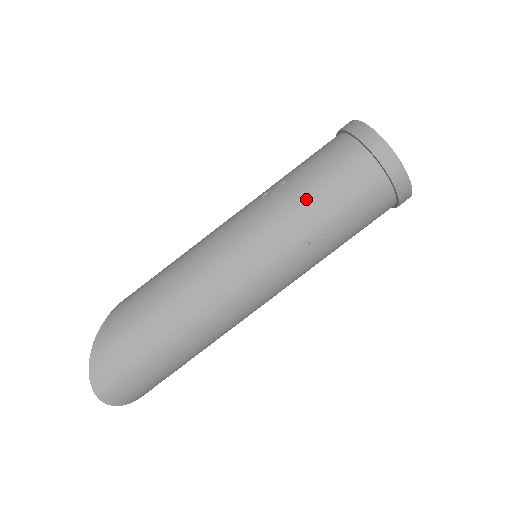
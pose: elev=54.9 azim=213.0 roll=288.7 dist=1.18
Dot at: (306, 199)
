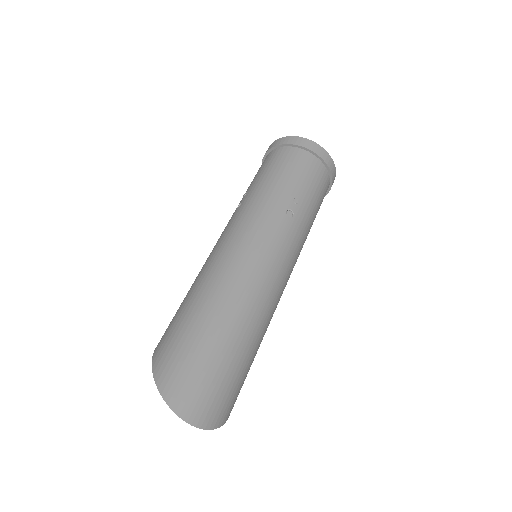
Dot at: (270, 185)
